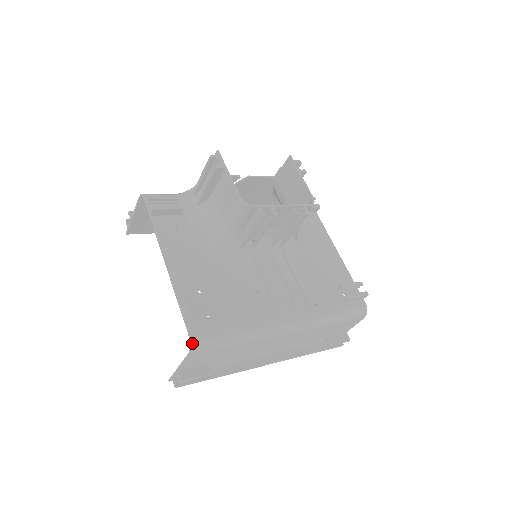
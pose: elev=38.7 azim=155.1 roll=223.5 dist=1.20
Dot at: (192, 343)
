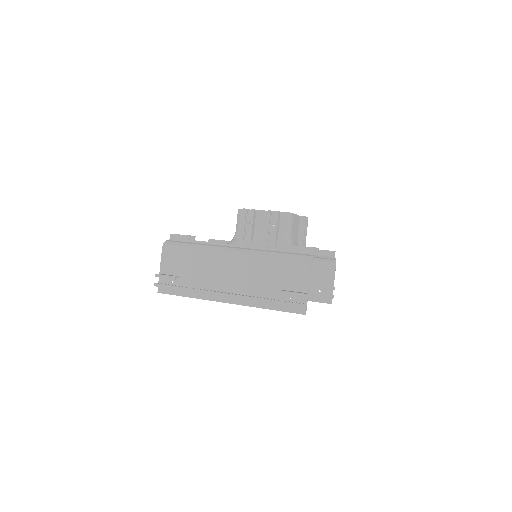
Dot at: (165, 241)
